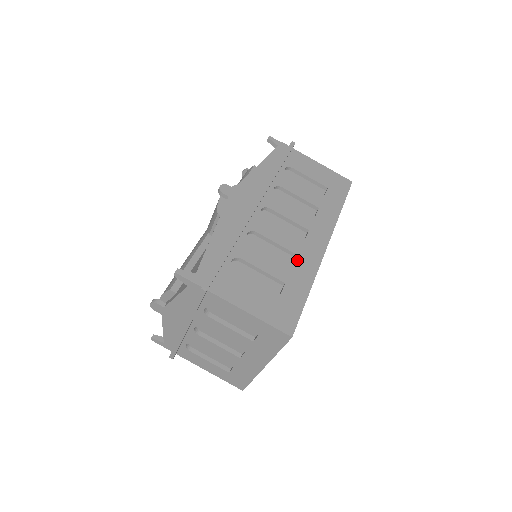
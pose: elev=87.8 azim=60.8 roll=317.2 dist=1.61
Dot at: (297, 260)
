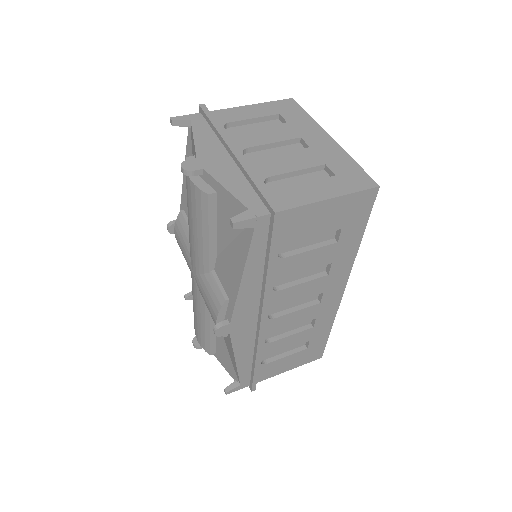
Dot at: occluded
